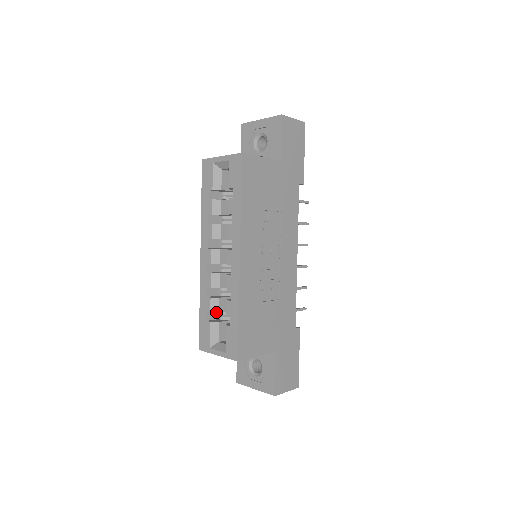
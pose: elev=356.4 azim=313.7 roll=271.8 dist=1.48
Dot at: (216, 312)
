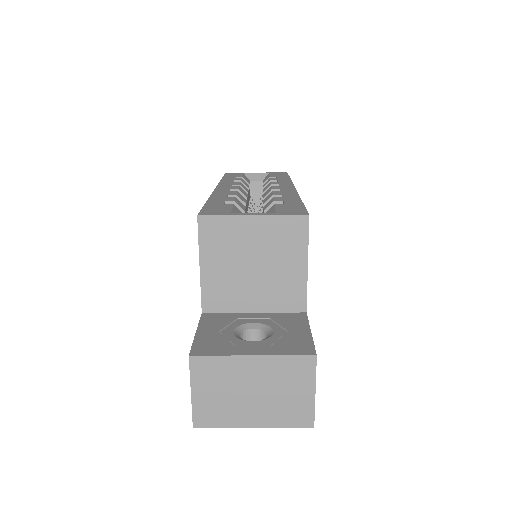
Dot at: (241, 208)
